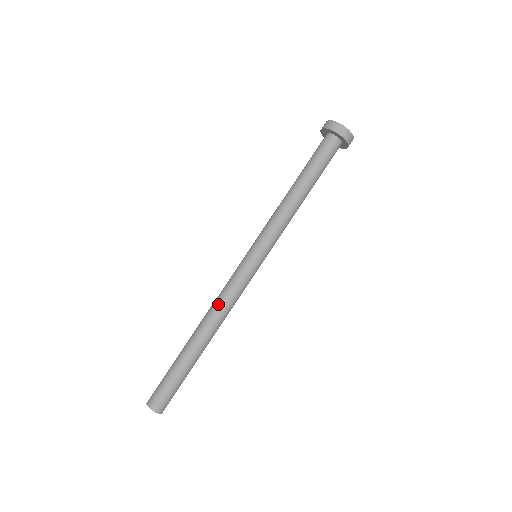
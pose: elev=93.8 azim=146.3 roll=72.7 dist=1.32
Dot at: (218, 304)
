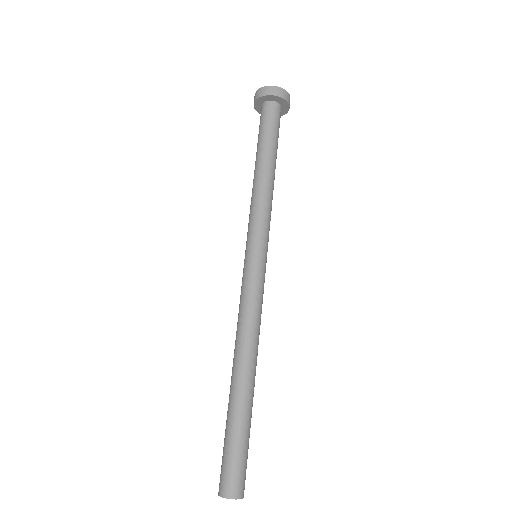
Dot at: (239, 327)
